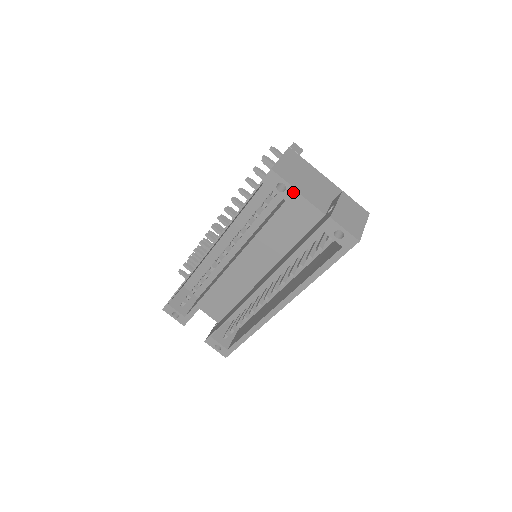
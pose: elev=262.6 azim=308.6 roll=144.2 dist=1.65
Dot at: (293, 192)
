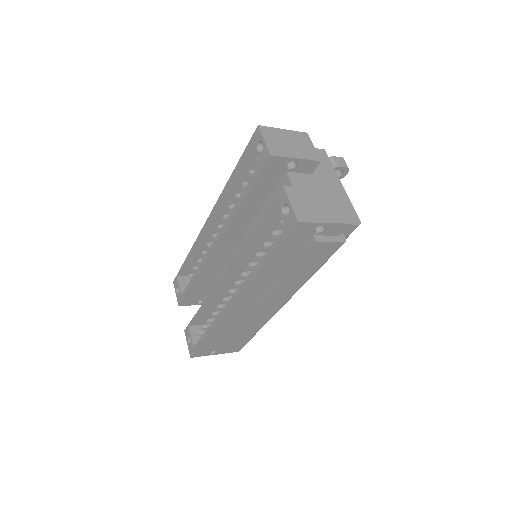
Dot at: (266, 153)
